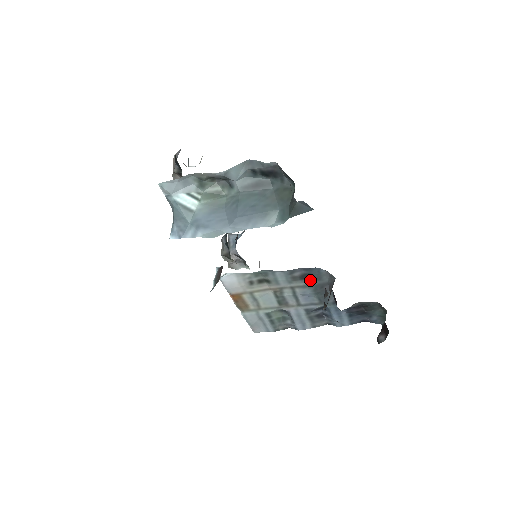
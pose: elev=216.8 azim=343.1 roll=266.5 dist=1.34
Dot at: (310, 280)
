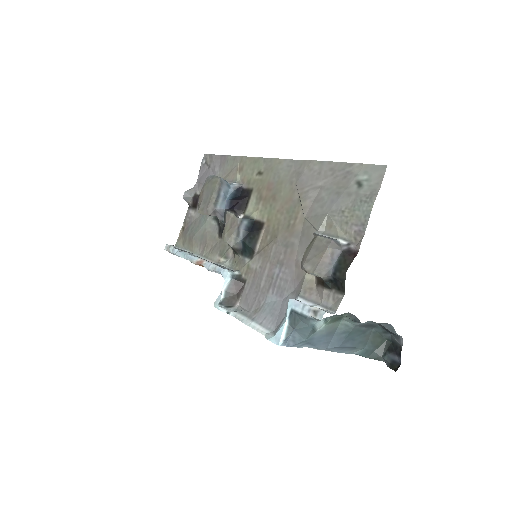
Dot at: occluded
